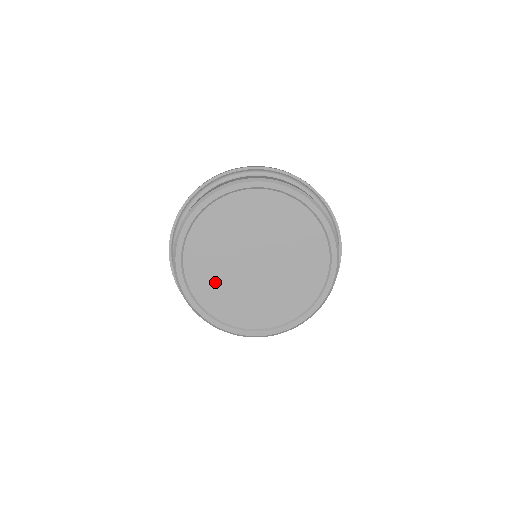
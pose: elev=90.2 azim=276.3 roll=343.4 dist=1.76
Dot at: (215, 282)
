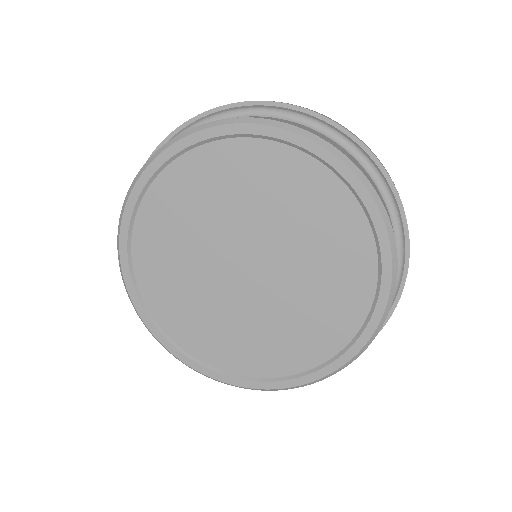
Dot at: (172, 266)
